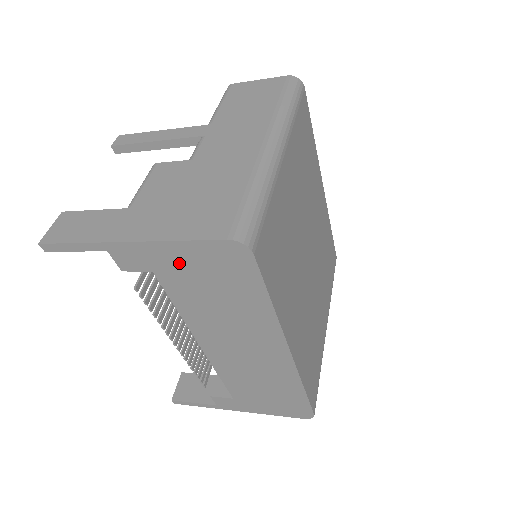
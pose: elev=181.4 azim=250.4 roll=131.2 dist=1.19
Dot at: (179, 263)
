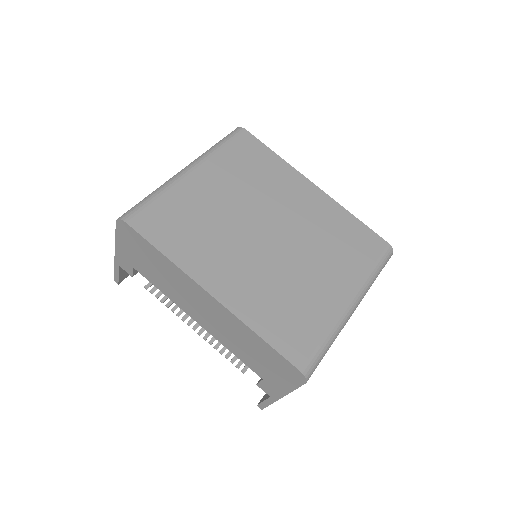
Dot at: (129, 253)
